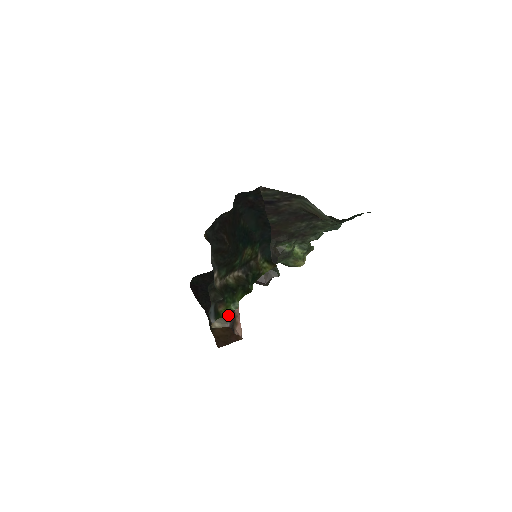
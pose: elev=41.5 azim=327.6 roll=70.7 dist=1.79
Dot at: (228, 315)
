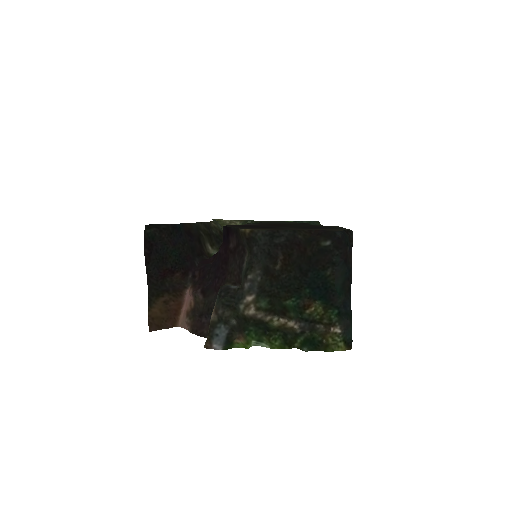
Dot at: occluded
